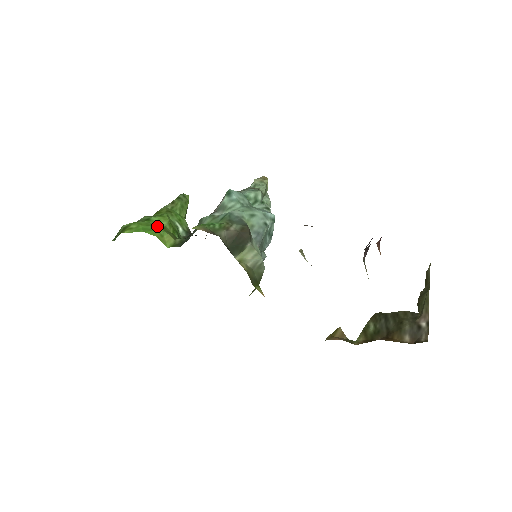
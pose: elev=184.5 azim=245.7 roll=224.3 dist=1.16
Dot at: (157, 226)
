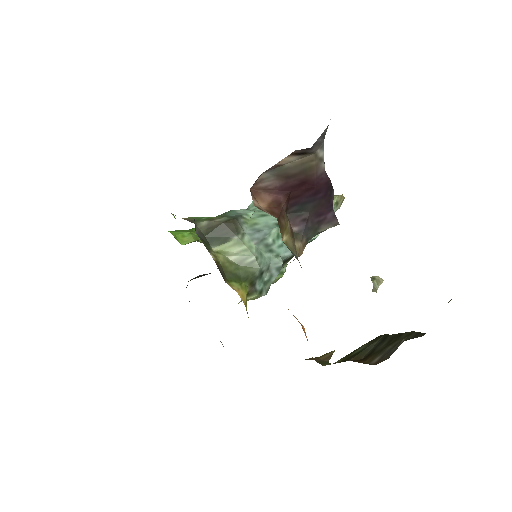
Dot at: (191, 231)
